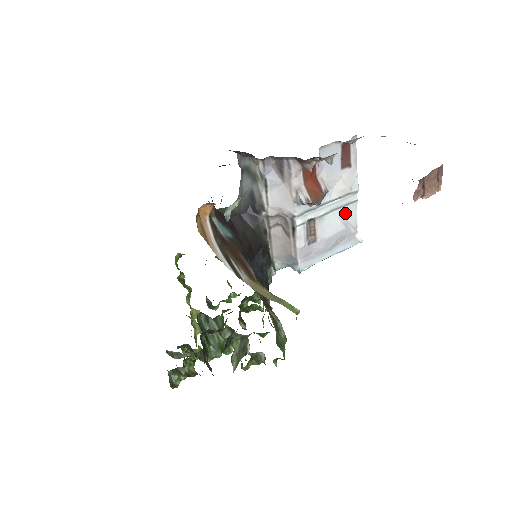
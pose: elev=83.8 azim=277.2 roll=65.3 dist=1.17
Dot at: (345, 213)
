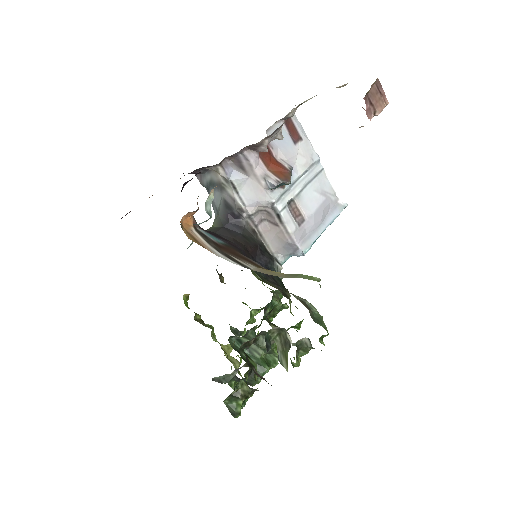
Dot at: (318, 184)
